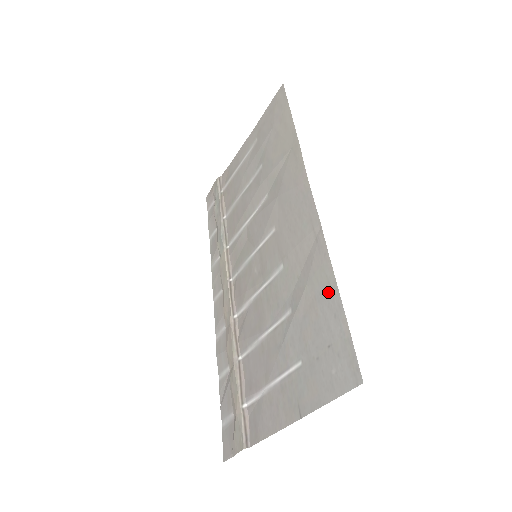
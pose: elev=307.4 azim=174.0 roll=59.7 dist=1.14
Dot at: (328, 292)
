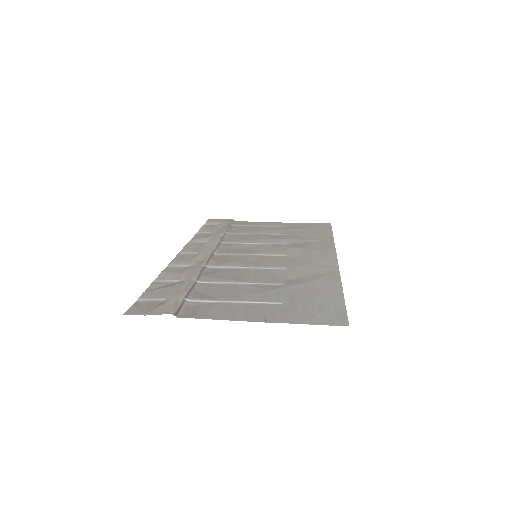
Dot at: (332, 290)
